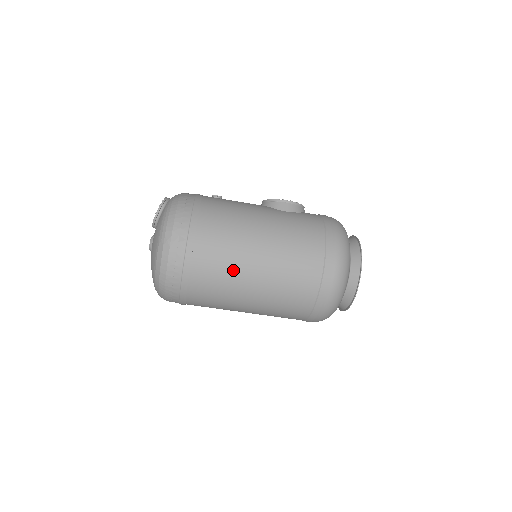
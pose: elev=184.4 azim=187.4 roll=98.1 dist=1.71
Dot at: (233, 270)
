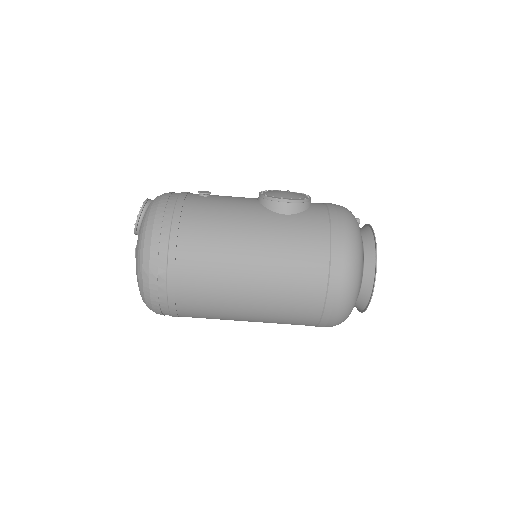
Dot at: (223, 298)
